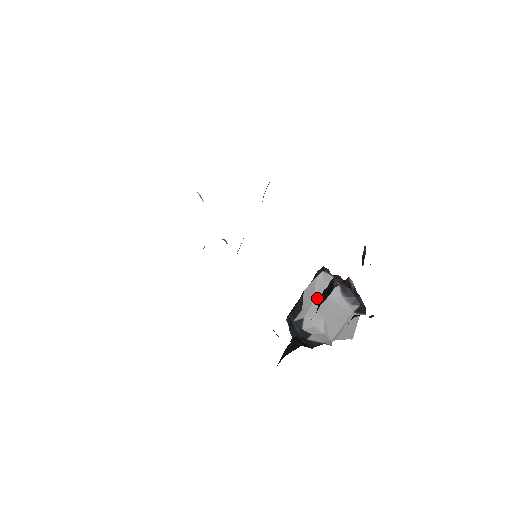
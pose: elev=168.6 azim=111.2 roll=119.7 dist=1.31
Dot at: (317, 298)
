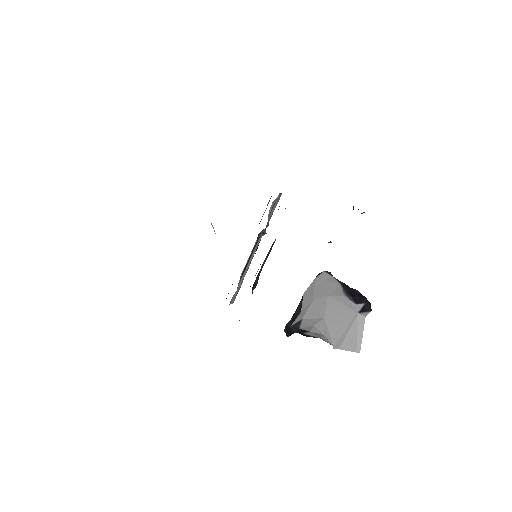
Dot at: (317, 297)
